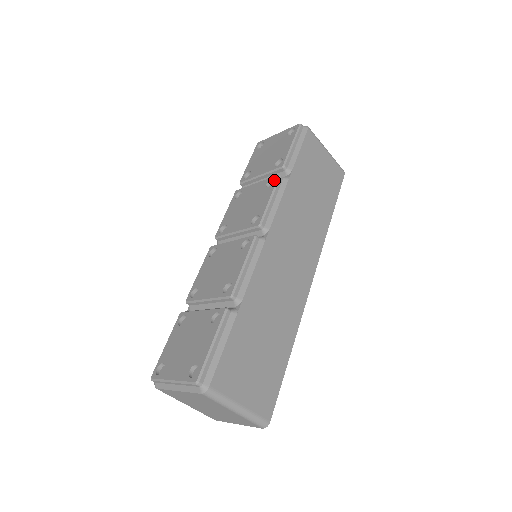
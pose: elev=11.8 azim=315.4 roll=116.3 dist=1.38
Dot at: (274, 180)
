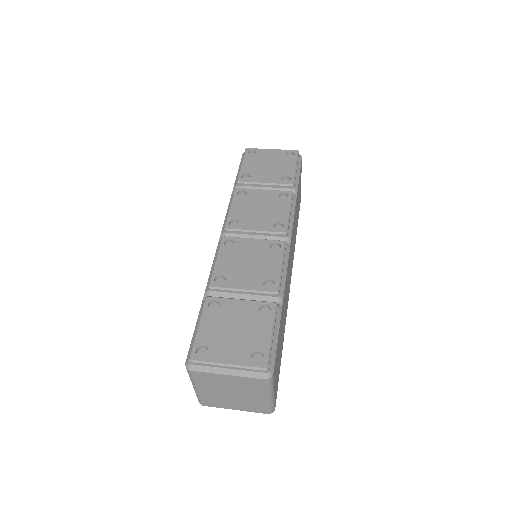
Dot at: (285, 194)
